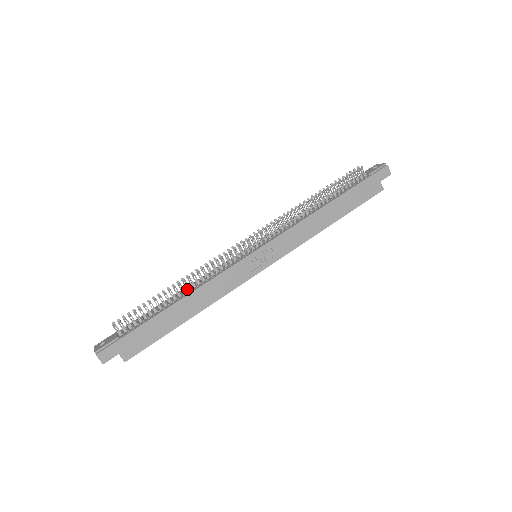
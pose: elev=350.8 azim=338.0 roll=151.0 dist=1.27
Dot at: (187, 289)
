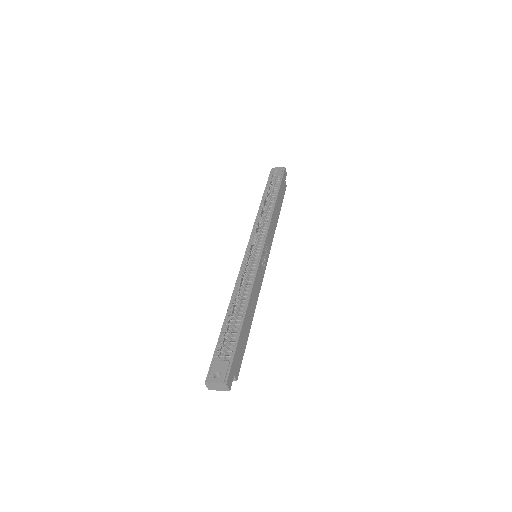
Dot at: occluded
